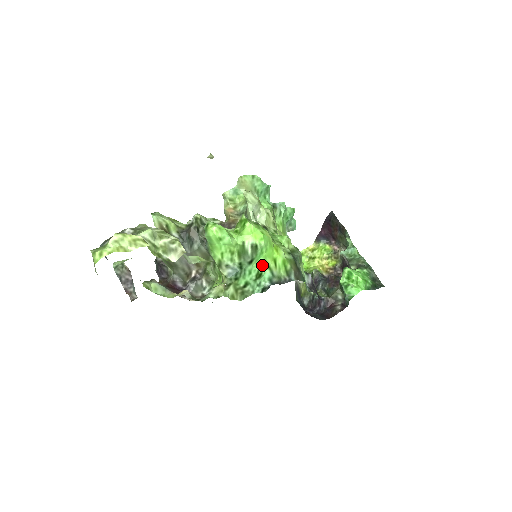
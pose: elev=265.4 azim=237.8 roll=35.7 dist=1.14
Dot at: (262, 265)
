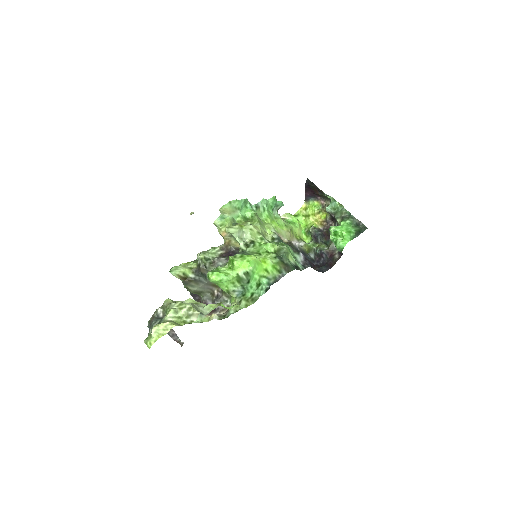
Dot at: (258, 279)
